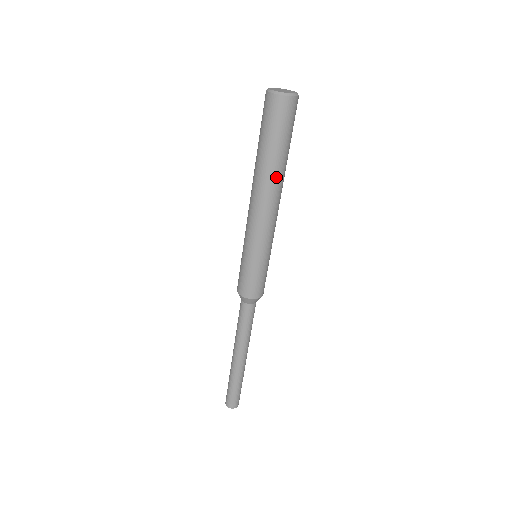
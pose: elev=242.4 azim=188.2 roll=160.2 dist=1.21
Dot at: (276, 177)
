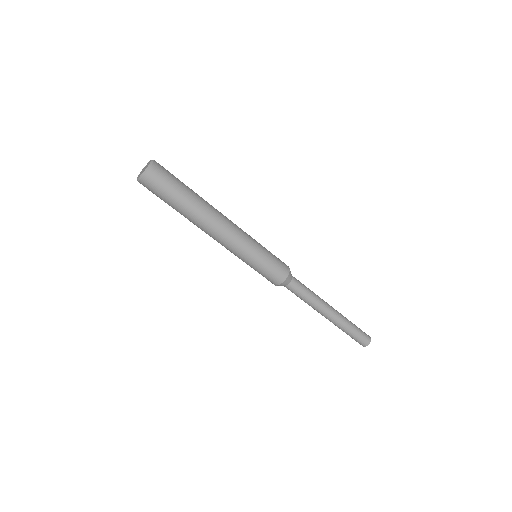
Dot at: (205, 204)
